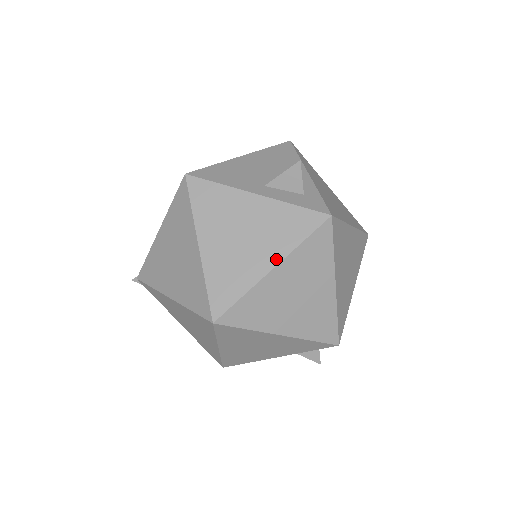
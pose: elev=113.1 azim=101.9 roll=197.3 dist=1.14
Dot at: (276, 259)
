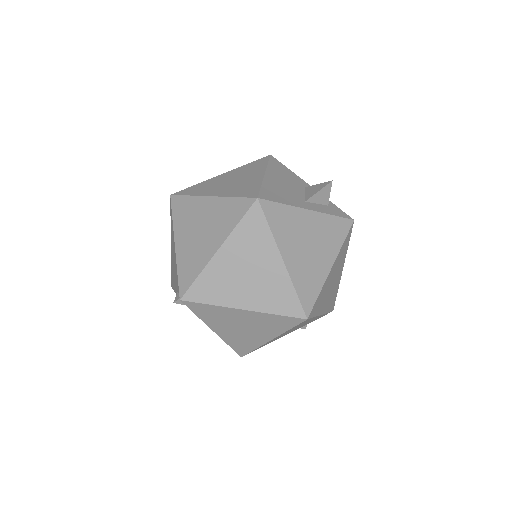
Dot at: (332, 259)
